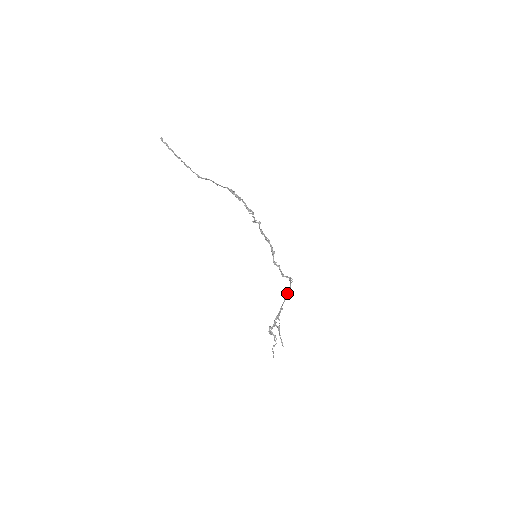
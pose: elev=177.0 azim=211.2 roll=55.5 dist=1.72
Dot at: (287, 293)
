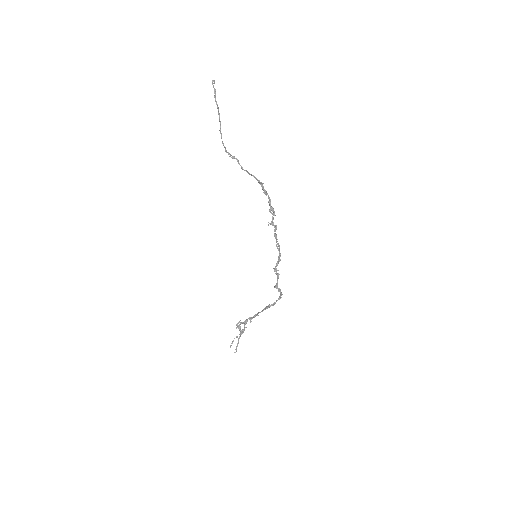
Dot at: (269, 306)
